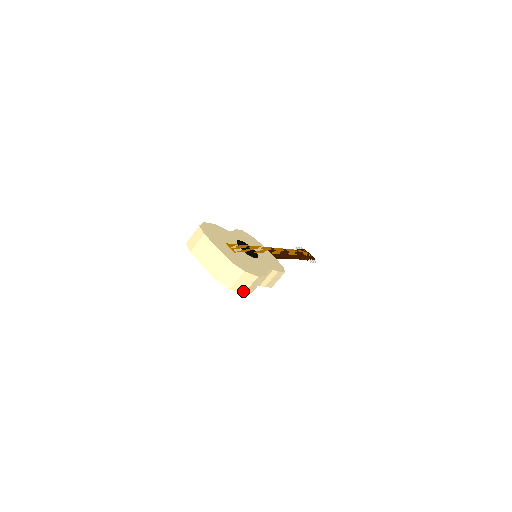
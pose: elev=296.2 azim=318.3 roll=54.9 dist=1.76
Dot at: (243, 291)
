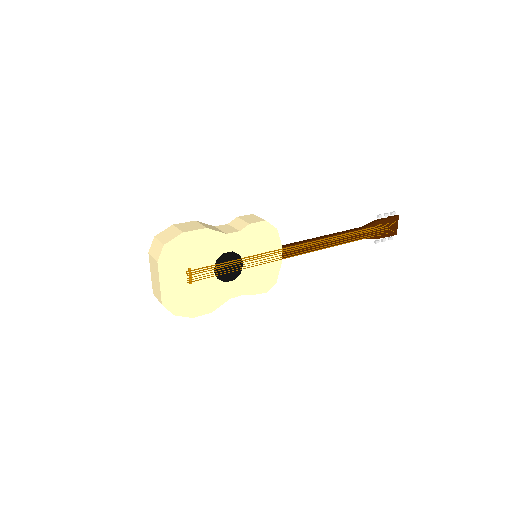
Dot at: occluded
